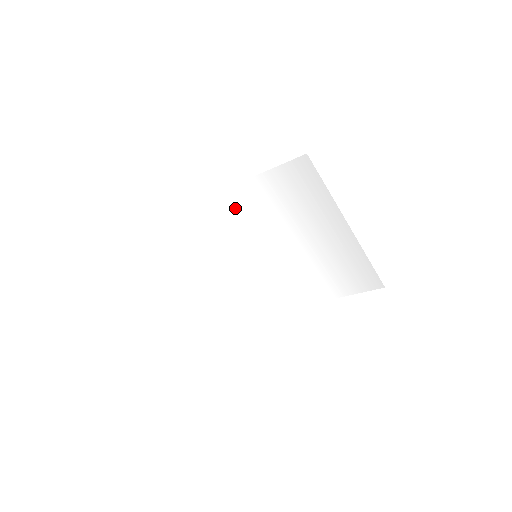
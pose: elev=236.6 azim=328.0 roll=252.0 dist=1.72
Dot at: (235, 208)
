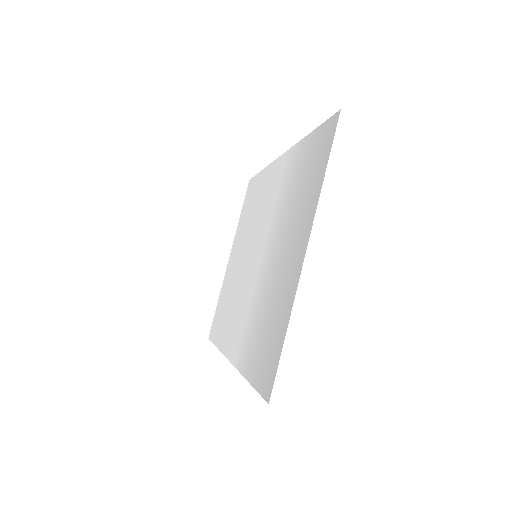
Dot at: (281, 178)
